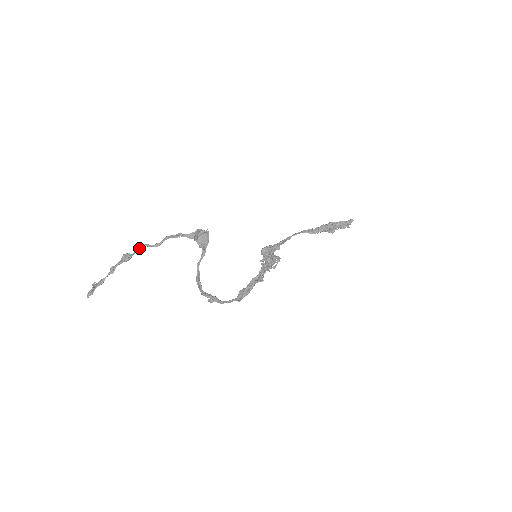
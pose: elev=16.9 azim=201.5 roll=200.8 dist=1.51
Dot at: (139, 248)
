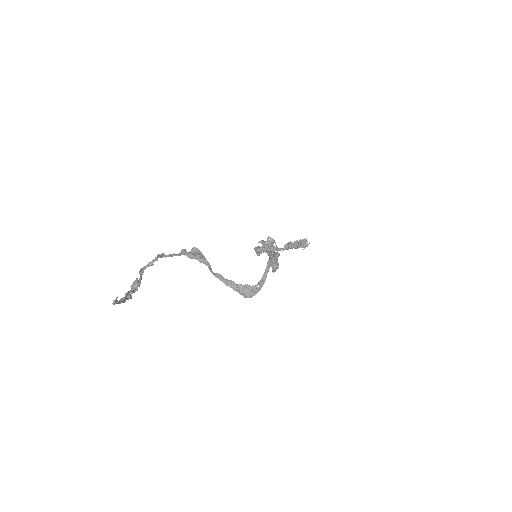
Dot at: (141, 272)
